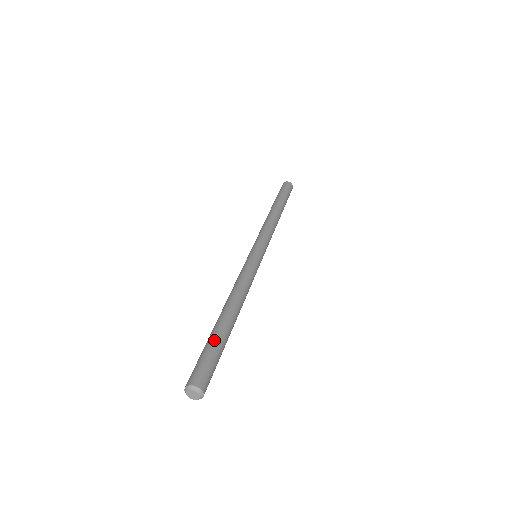
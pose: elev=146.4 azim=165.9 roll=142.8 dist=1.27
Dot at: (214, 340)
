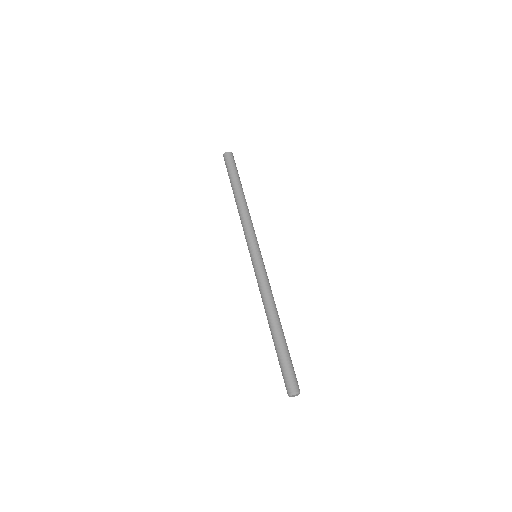
Dot at: (284, 352)
